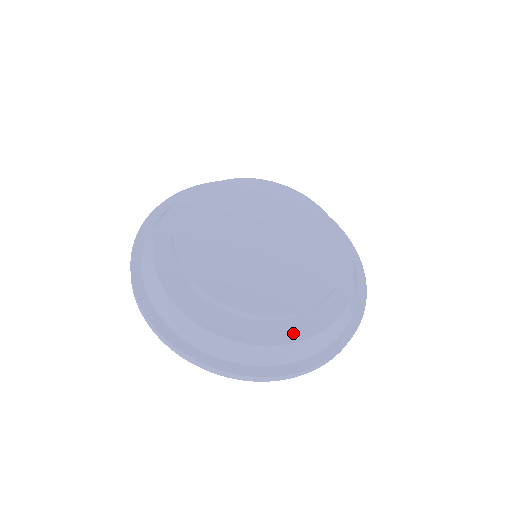
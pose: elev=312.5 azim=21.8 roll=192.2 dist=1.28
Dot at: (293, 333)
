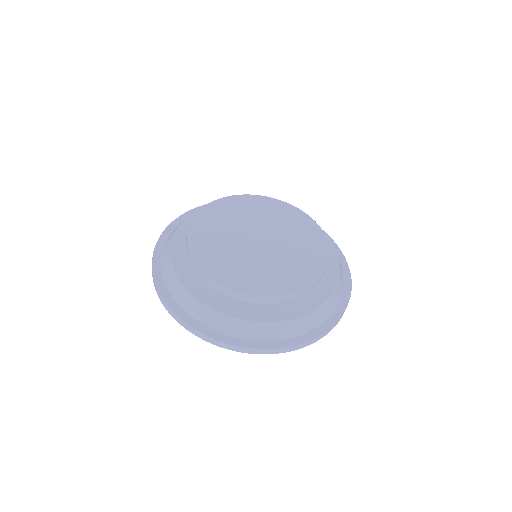
Dot at: (227, 307)
